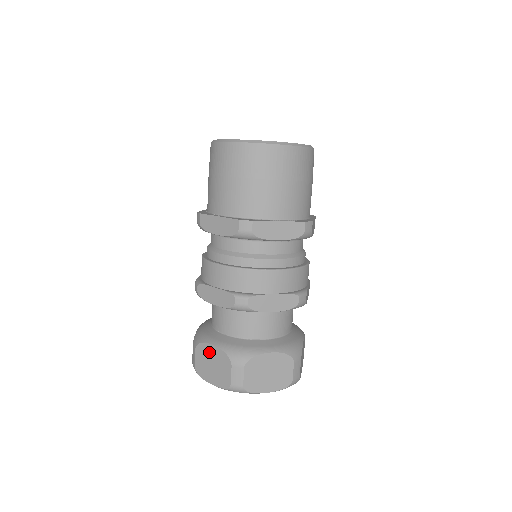
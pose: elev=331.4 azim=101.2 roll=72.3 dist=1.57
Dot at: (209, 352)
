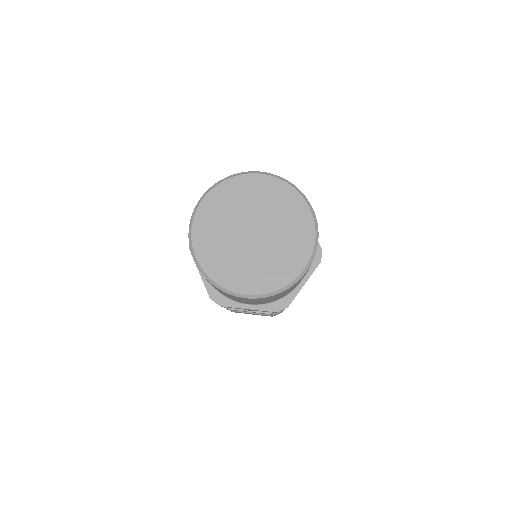
Dot at: occluded
